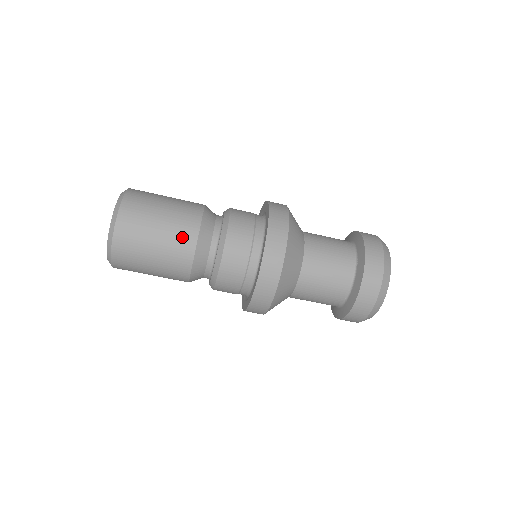
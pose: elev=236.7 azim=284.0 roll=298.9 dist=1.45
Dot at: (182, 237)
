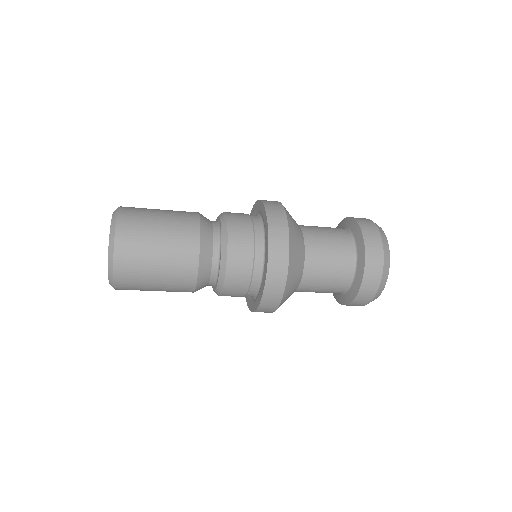
Dot at: (180, 291)
